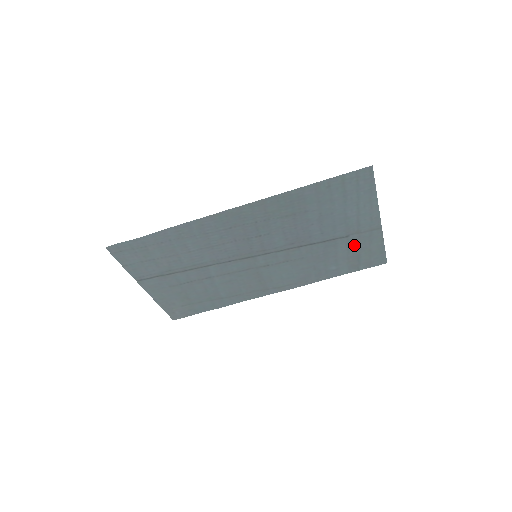
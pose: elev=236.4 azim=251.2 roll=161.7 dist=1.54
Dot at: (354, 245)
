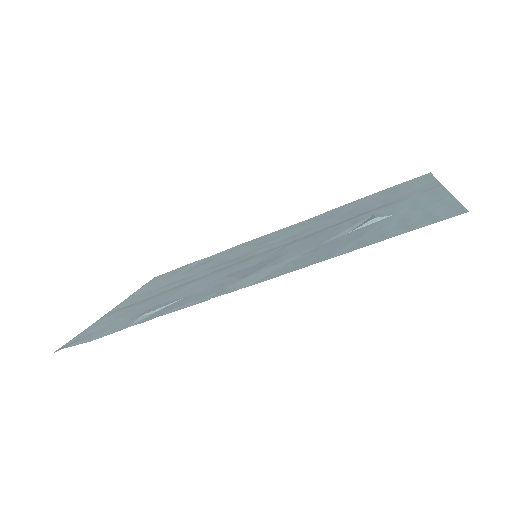
Dot at: (393, 197)
